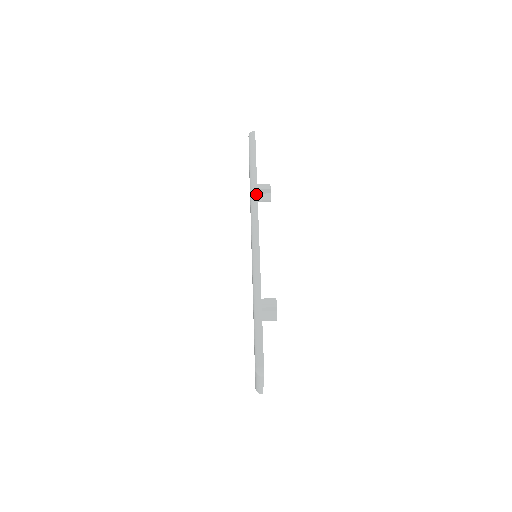
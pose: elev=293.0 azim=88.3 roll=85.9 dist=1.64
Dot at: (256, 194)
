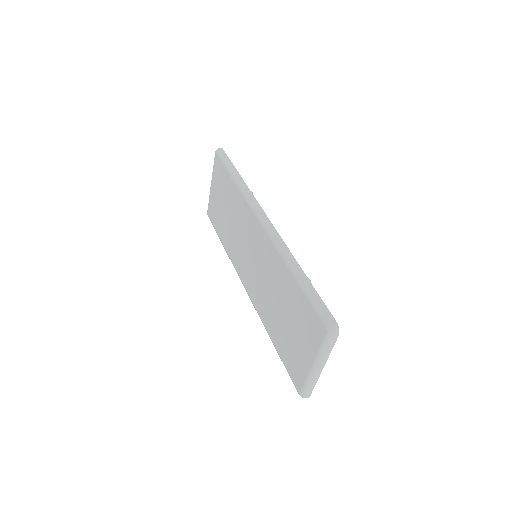
Dot at: (248, 189)
